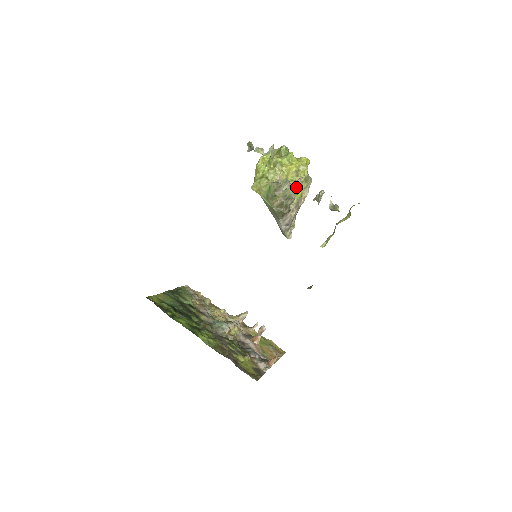
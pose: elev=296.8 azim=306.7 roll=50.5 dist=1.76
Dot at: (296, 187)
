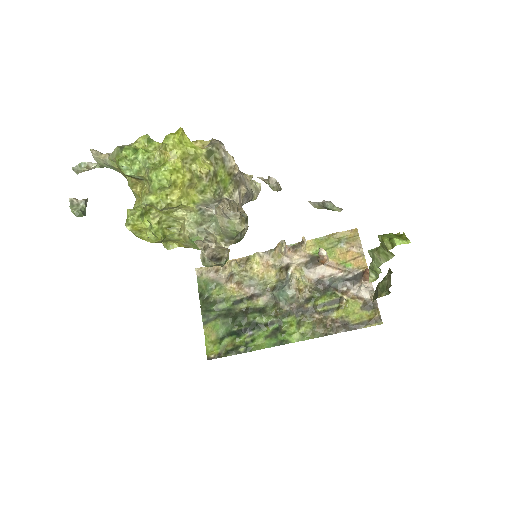
Dot at: (235, 226)
